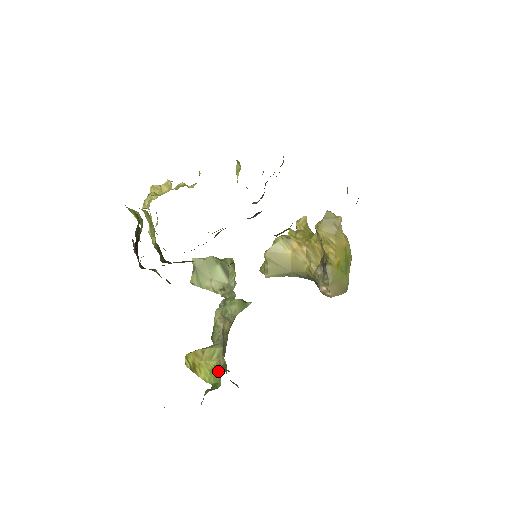
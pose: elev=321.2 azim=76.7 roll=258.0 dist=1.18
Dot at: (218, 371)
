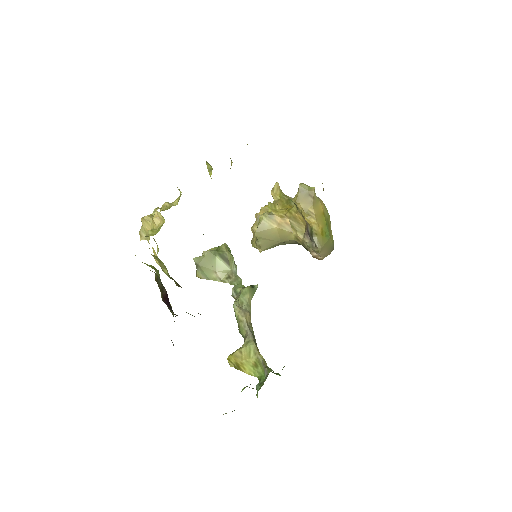
Dot at: (260, 366)
